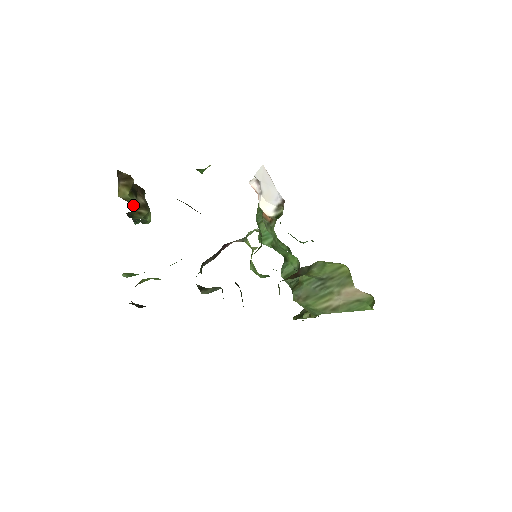
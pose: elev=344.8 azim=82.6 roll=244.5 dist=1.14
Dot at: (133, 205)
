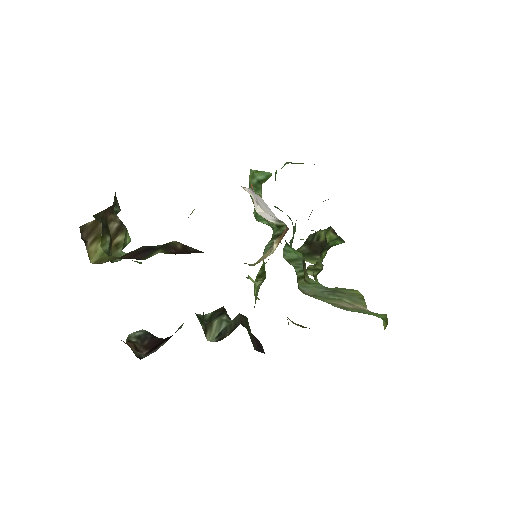
Dot at: (108, 249)
